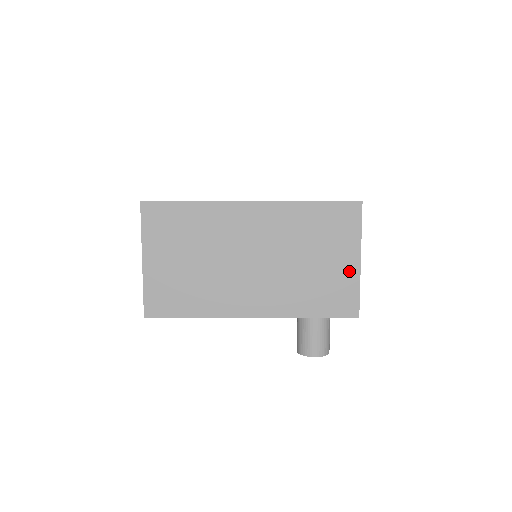
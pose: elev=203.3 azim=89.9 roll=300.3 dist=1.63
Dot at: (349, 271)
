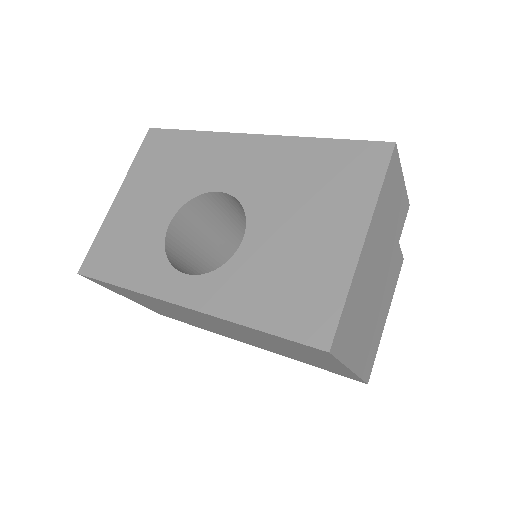
Dot at: (339, 369)
